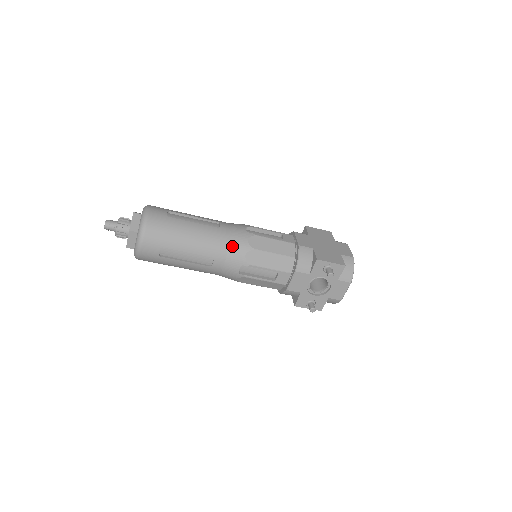
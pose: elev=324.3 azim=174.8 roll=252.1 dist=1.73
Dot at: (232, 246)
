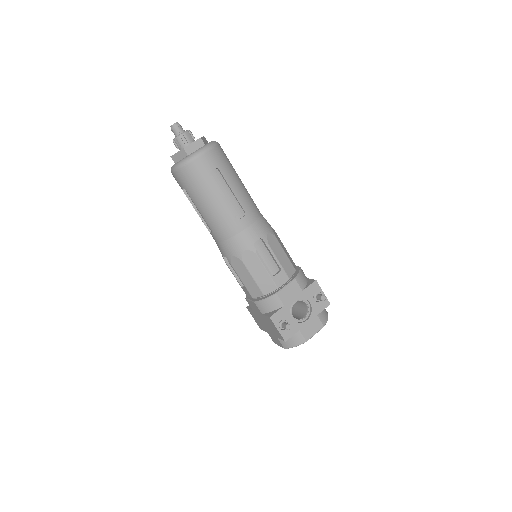
Dot at: (262, 219)
